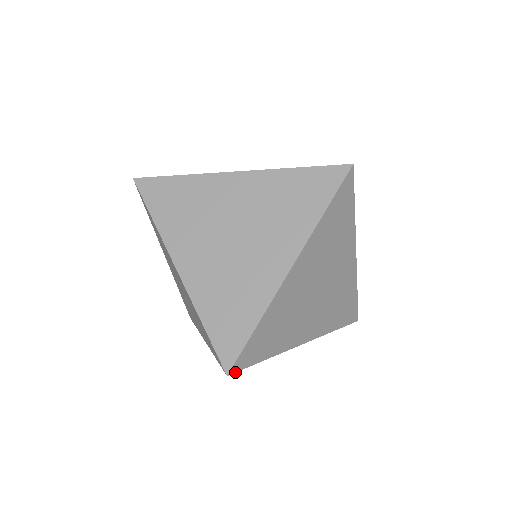
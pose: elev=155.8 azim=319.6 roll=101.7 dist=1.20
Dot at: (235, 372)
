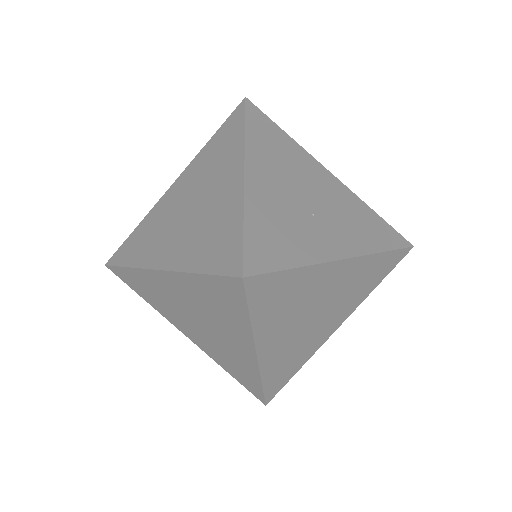
Dot at: occluded
